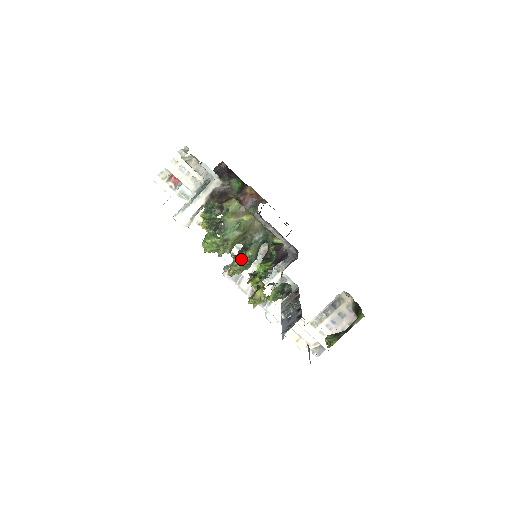
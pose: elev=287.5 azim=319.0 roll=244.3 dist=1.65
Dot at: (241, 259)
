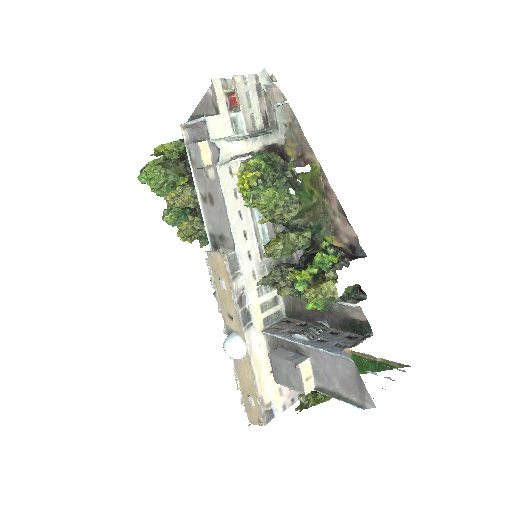
Dot at: (302, 236)
